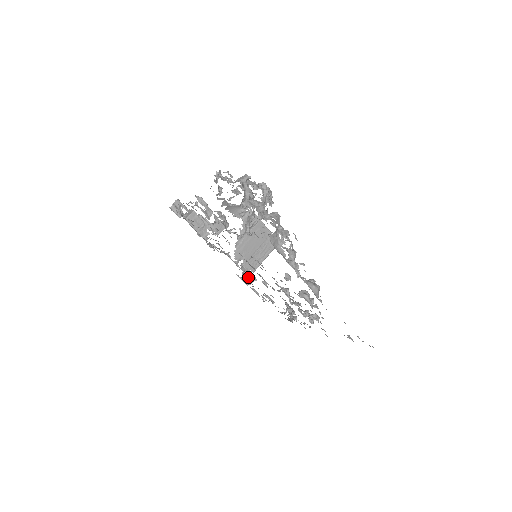
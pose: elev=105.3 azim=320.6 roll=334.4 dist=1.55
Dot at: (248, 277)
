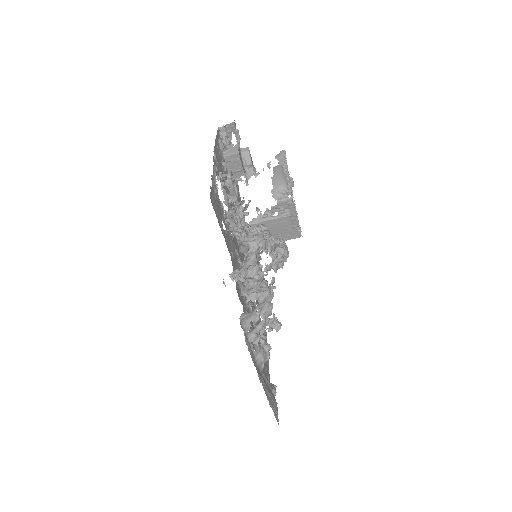
Dot at: occluded
